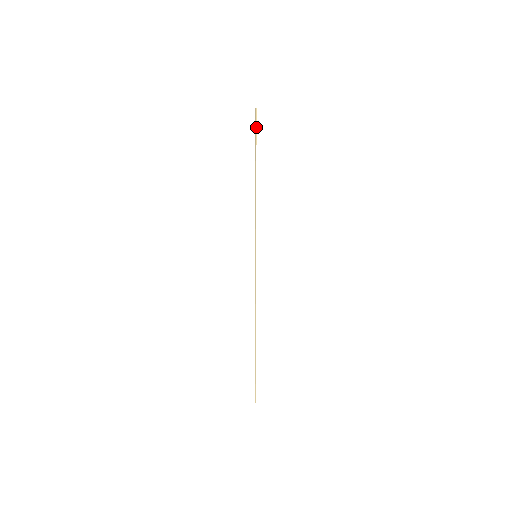
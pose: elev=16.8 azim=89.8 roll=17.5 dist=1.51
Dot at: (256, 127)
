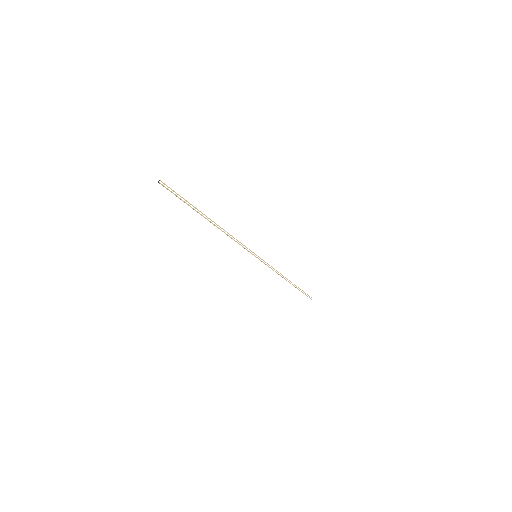
Dot at: occluded
